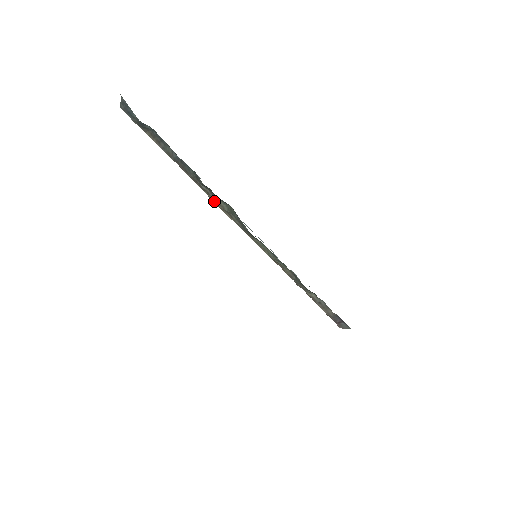
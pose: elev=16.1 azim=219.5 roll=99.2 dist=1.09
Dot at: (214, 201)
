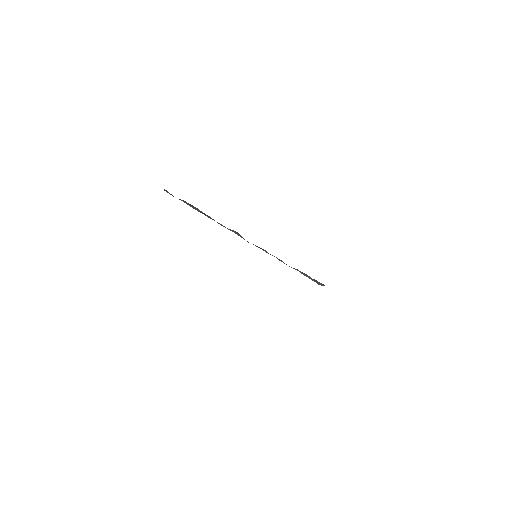
Dot at: (227, 228)
